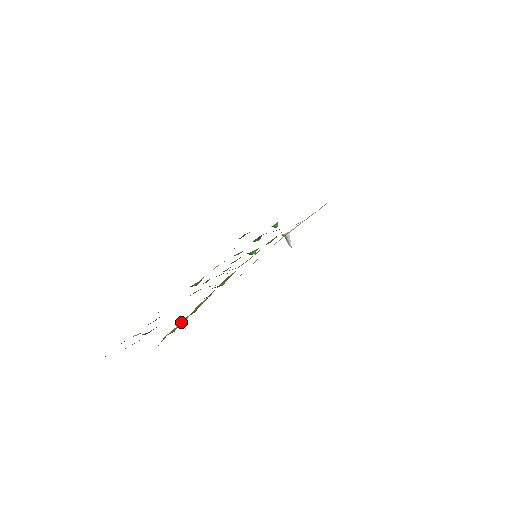
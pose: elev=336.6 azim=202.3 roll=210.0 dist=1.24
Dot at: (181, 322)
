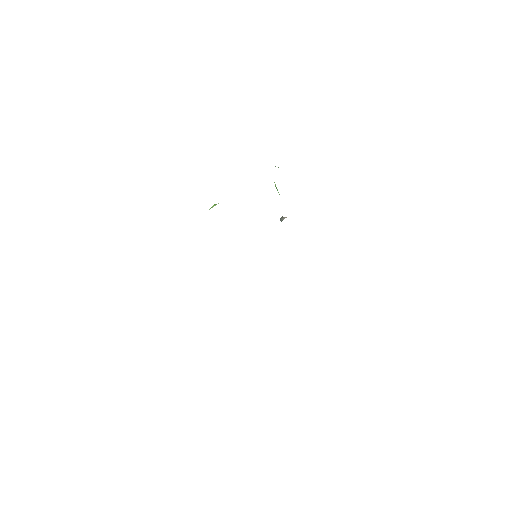
Dot at: occluded
